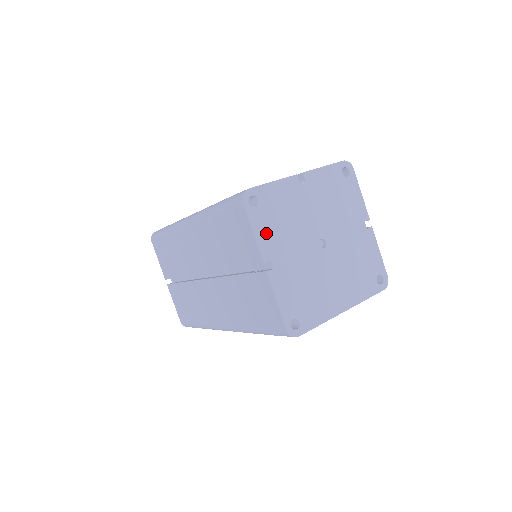
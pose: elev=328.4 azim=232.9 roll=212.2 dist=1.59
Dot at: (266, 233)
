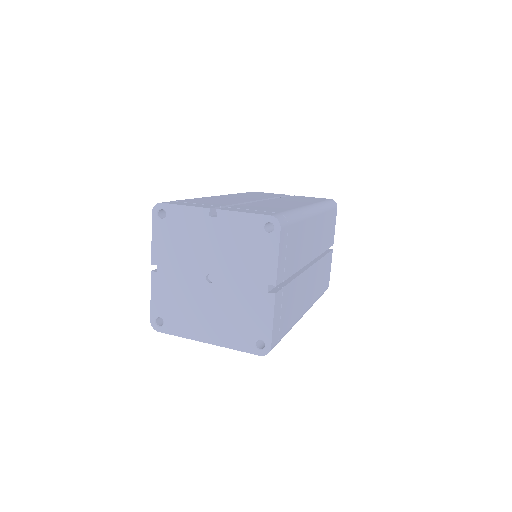
Dot at: (162, 243)
